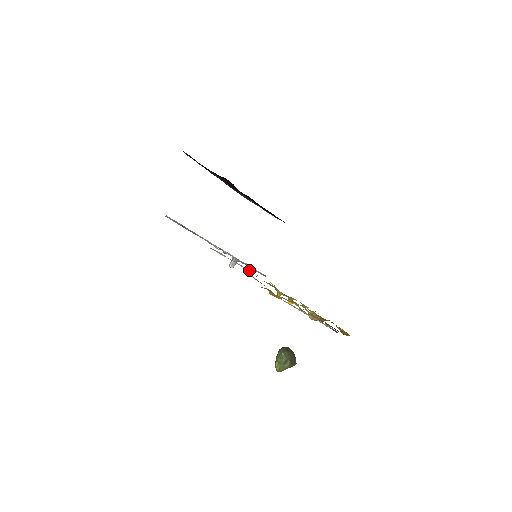
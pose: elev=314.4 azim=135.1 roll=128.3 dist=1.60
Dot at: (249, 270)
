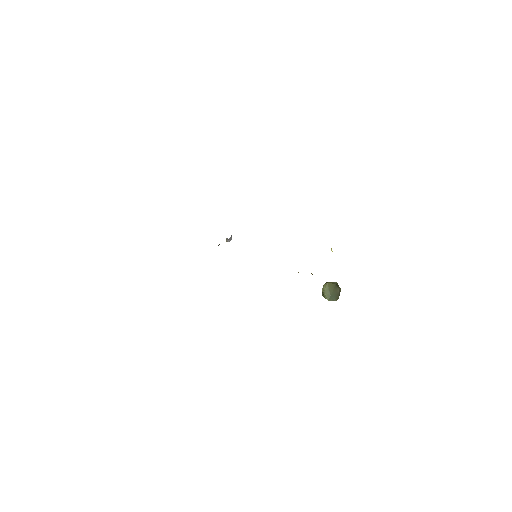
Dot at: occluded
